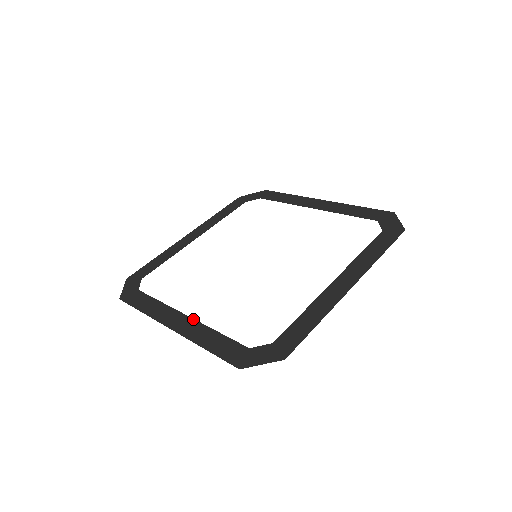
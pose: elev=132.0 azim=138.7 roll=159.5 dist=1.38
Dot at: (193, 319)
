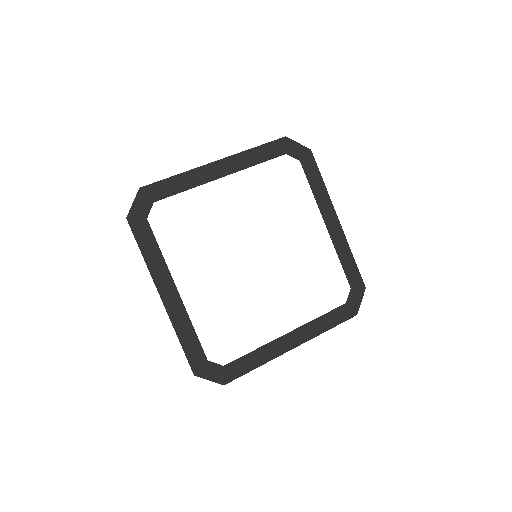
Dot at: (181, 300)
